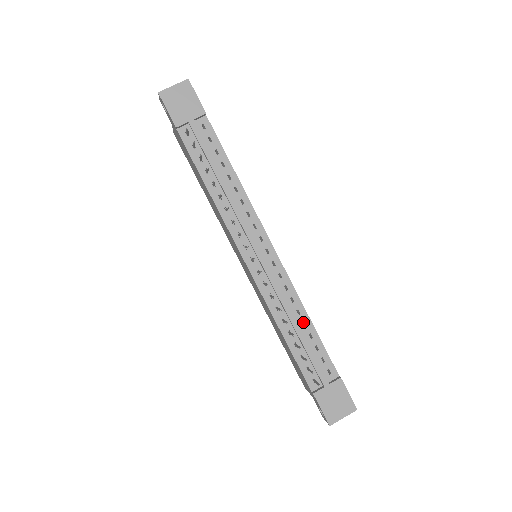
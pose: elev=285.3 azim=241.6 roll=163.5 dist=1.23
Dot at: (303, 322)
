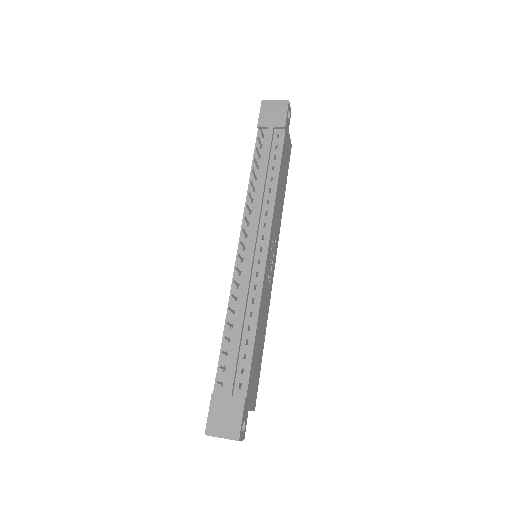
Dot at: occluded
